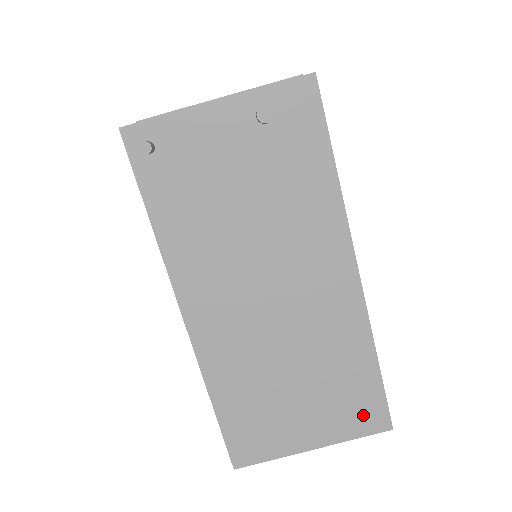
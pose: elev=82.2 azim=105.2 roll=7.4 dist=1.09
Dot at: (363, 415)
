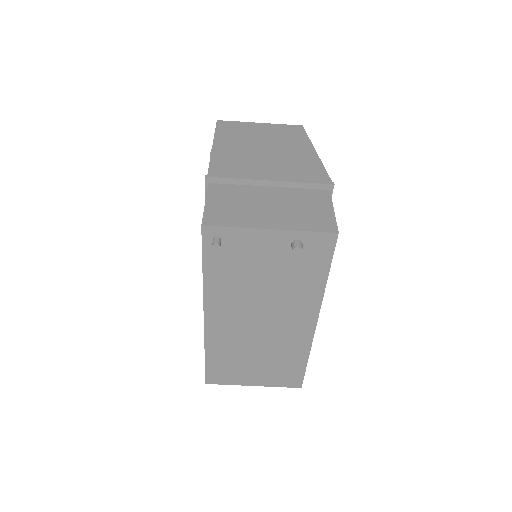
Dot at: (288, 379)
